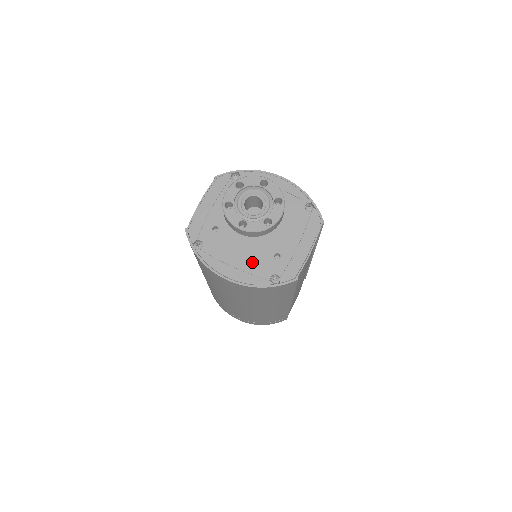
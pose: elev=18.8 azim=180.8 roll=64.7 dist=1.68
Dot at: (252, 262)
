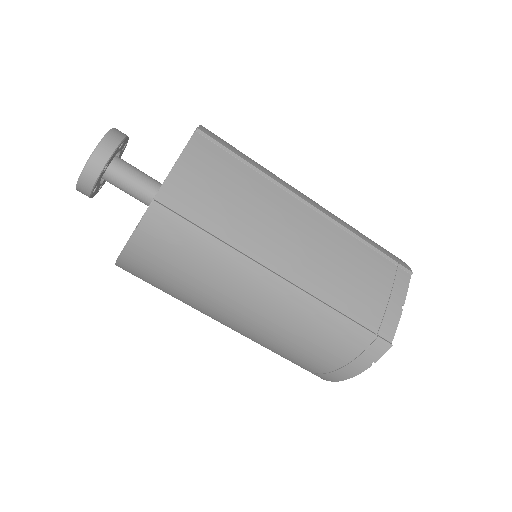
Dot at: occluded
